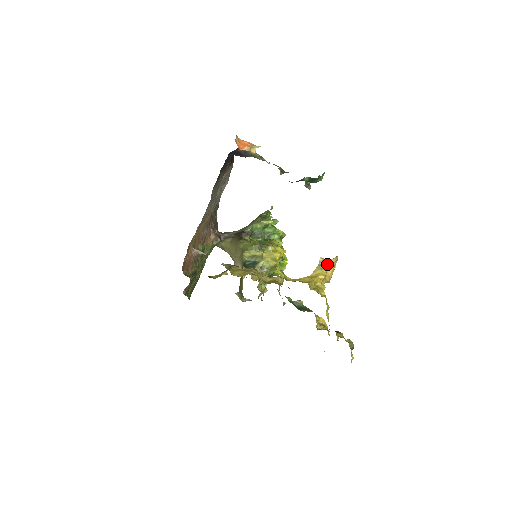
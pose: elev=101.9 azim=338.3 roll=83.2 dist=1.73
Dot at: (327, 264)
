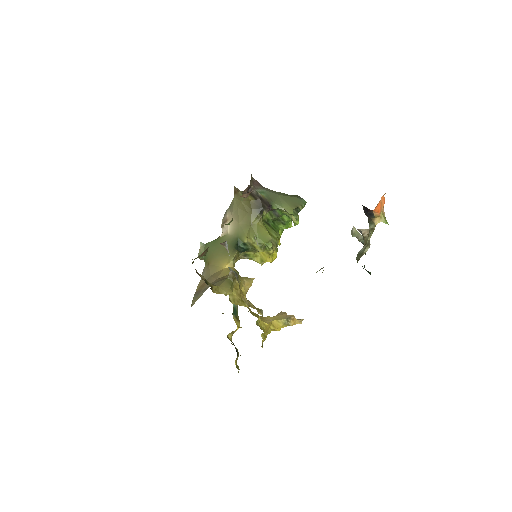
Dot at: (292, 323)
